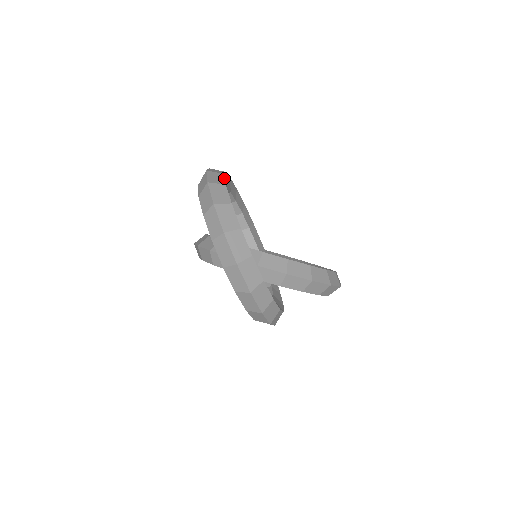
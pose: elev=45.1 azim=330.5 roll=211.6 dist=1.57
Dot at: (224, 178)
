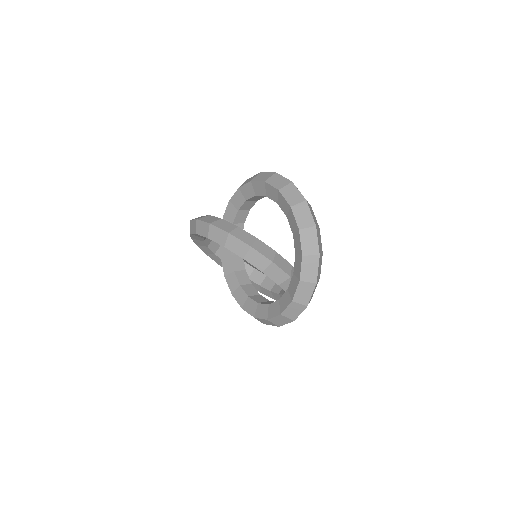
Dot at: occluded
